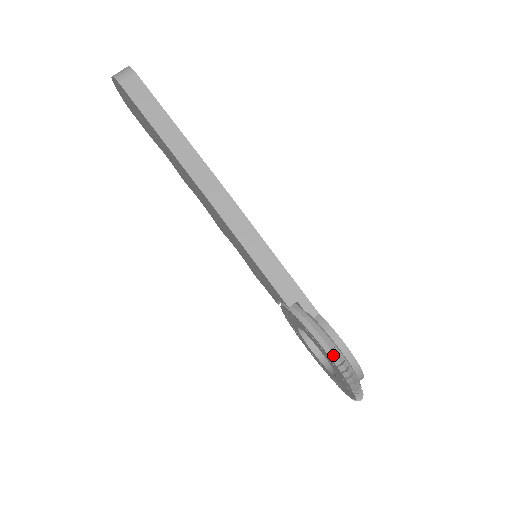
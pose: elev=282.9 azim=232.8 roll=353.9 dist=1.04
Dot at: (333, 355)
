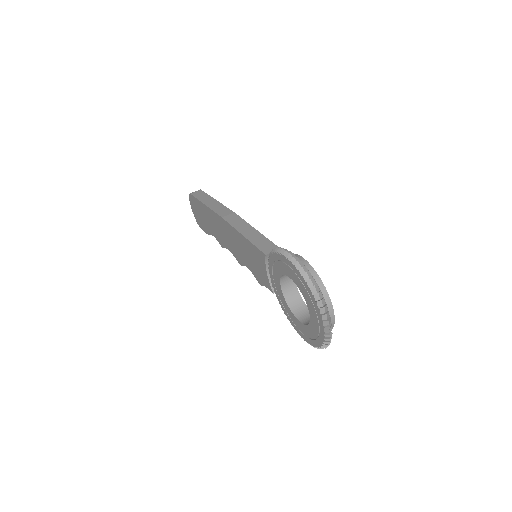
Dot at: (288, 254)
